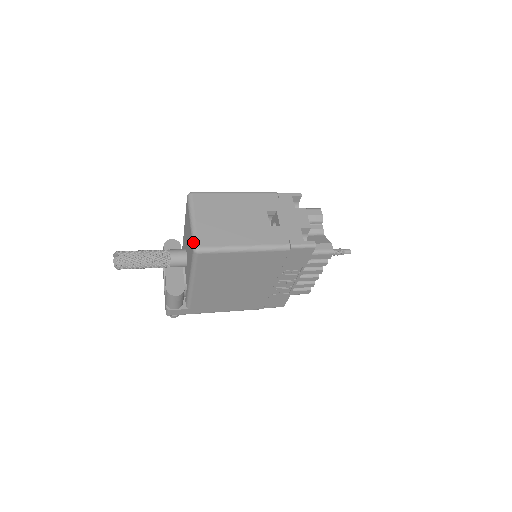
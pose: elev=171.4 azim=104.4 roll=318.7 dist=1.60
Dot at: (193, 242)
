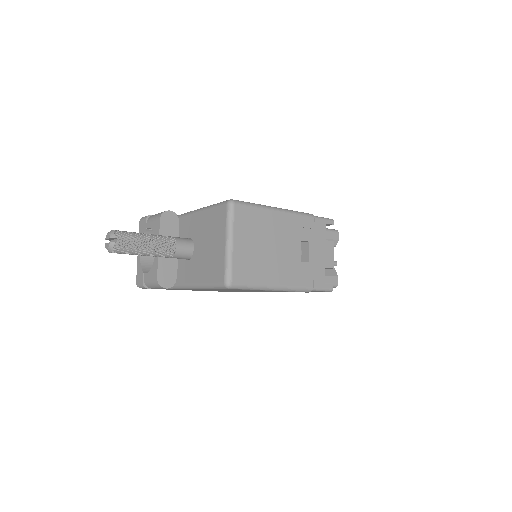
Dot at: (227, 274)
